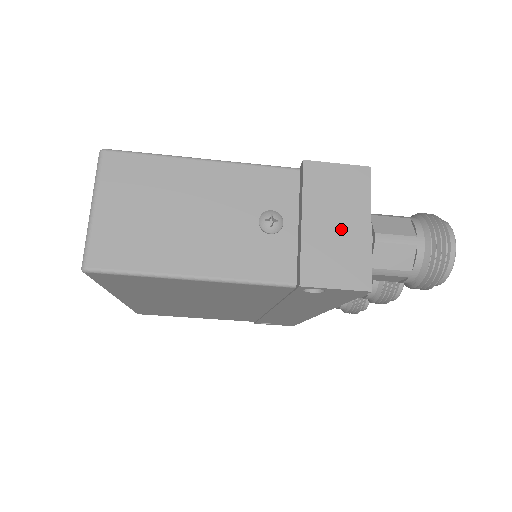
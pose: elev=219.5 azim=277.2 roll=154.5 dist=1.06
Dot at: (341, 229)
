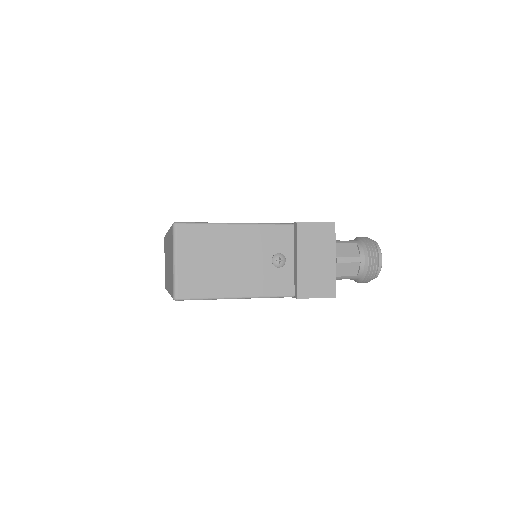
Dot at: (319, 263)
